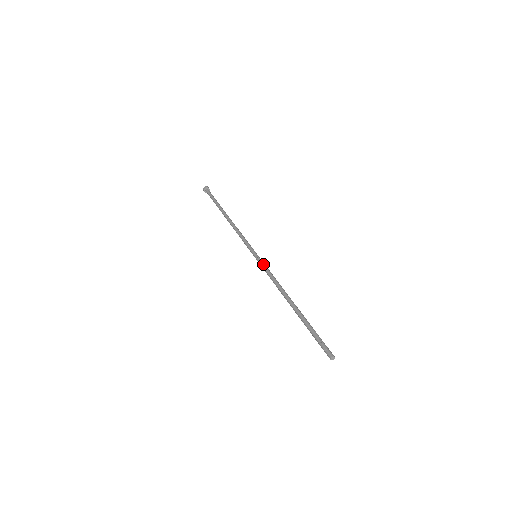
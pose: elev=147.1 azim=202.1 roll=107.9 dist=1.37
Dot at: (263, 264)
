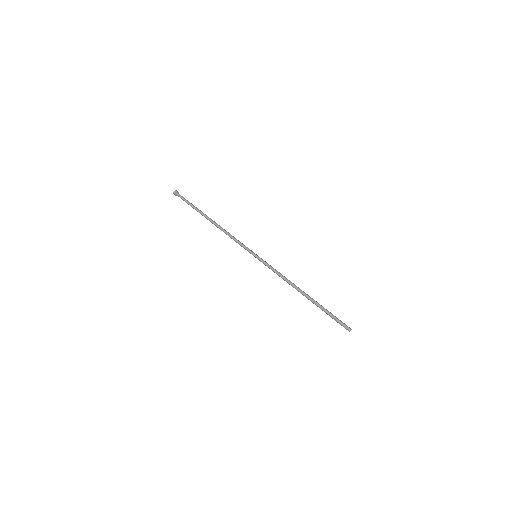
Dot at: (265, 265)
